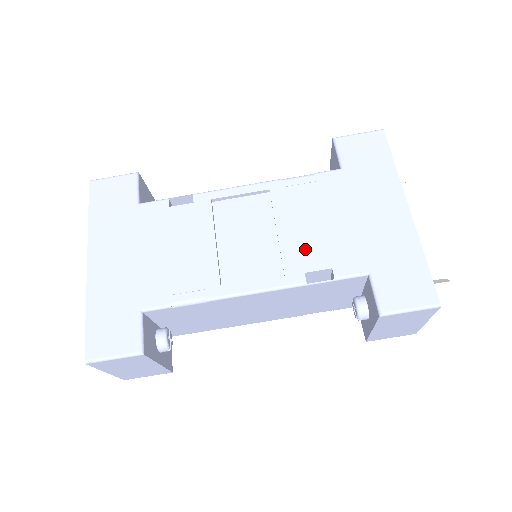
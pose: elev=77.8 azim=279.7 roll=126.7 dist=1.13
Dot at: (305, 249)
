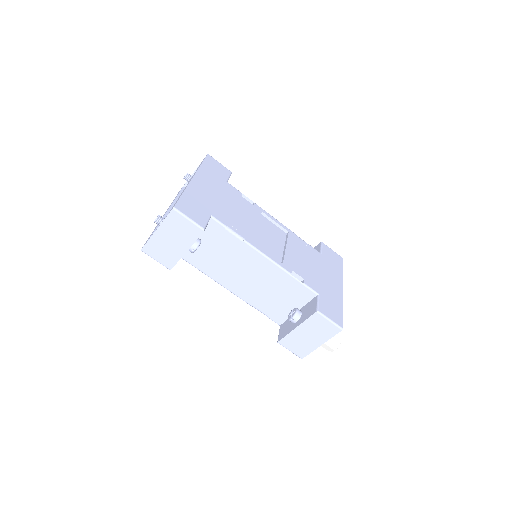
Dot at: (296, 263)
